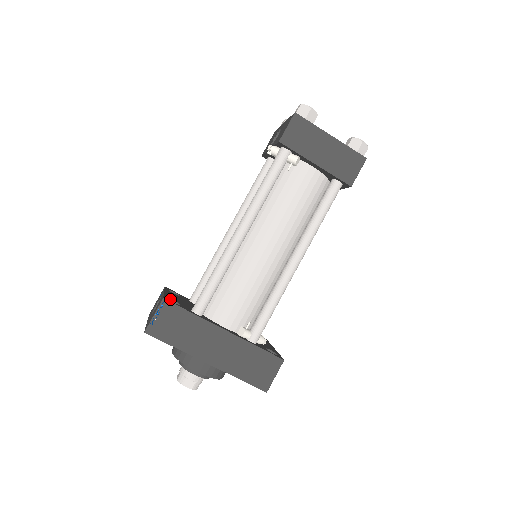
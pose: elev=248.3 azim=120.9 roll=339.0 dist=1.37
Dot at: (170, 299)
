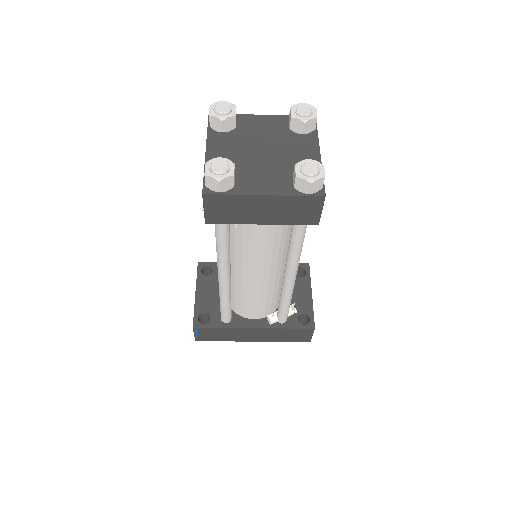
Dot at: (200, 313)
